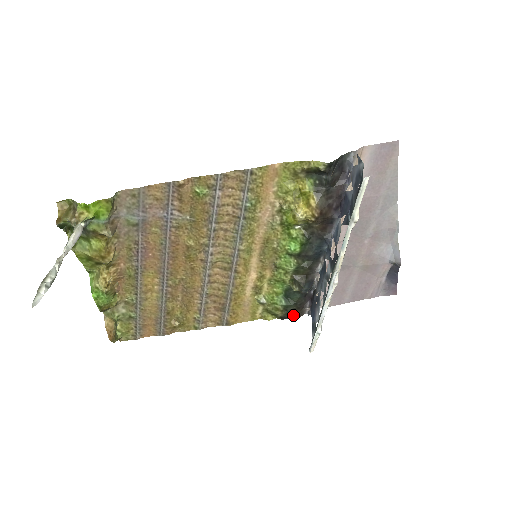
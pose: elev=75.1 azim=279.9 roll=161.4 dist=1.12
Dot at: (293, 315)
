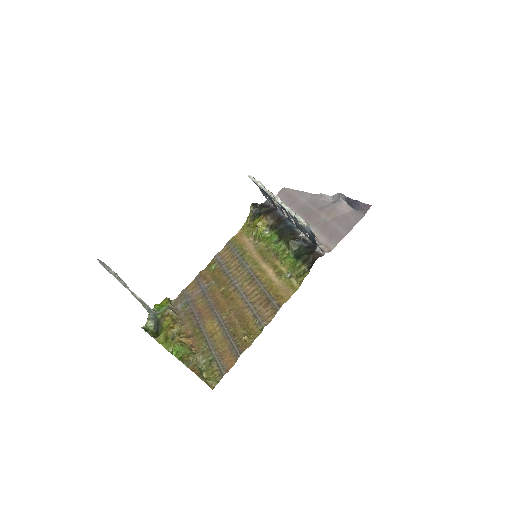
Dot at: (314, 260)
